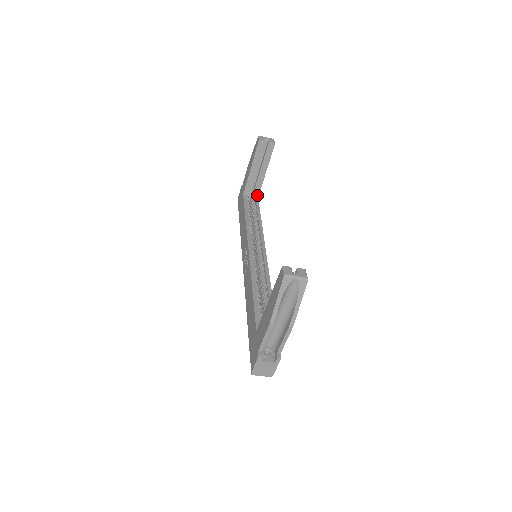
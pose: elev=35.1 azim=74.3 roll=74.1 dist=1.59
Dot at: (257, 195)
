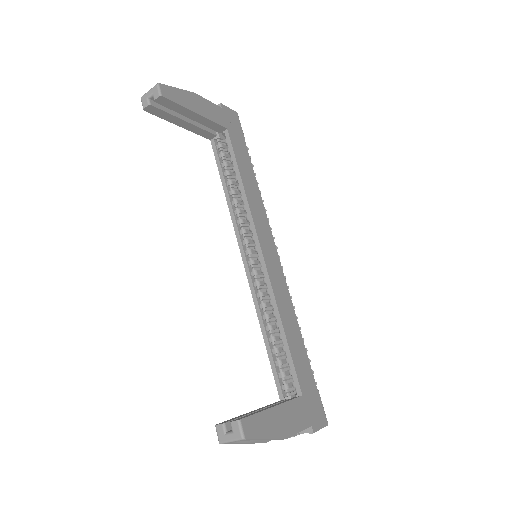
Dot at: (223, 129)
